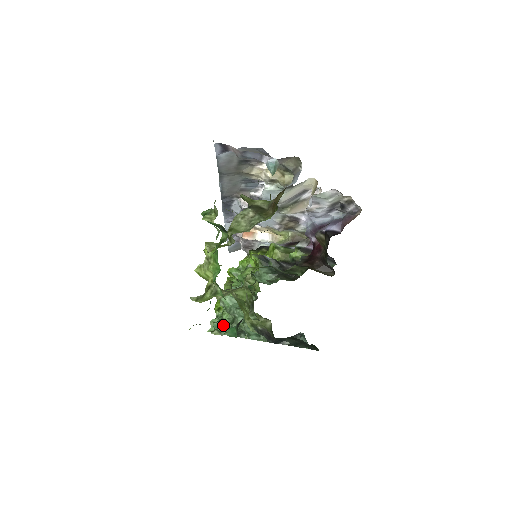
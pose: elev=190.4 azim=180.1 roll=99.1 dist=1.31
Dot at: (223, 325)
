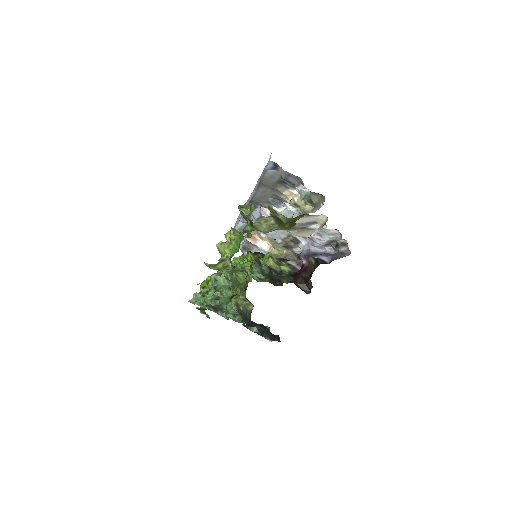
Dot at: (208, 298)
